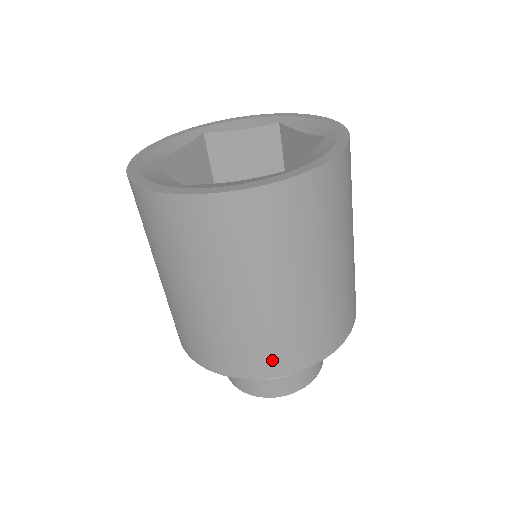
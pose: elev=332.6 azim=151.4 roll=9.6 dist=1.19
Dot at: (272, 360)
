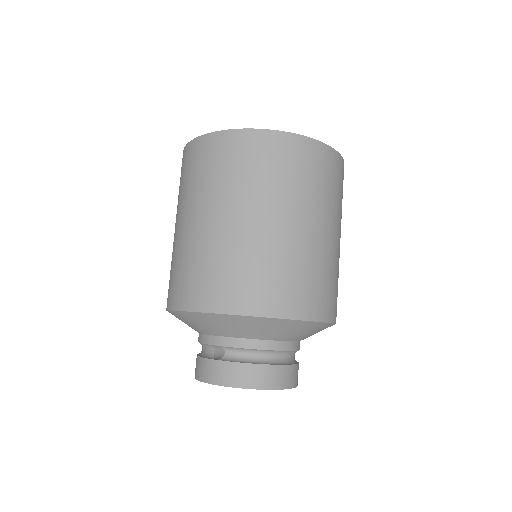
Dot at: (302, 298)
